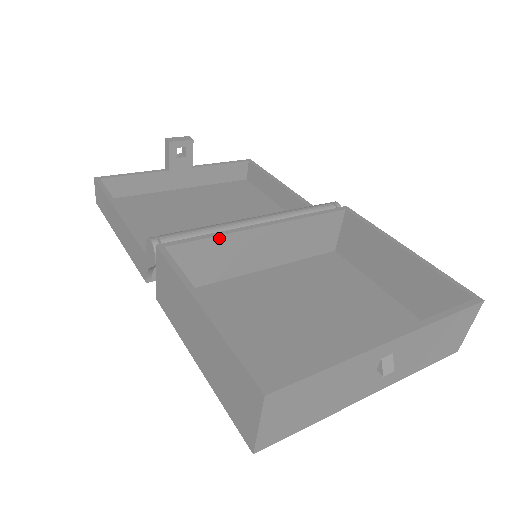
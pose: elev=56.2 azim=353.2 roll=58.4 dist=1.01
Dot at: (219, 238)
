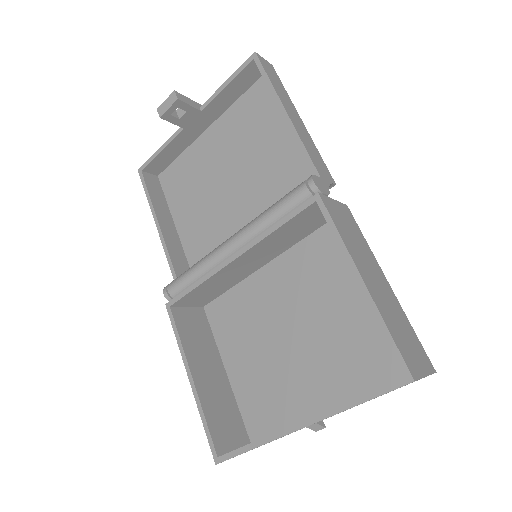
Dot at: (203, 284)
